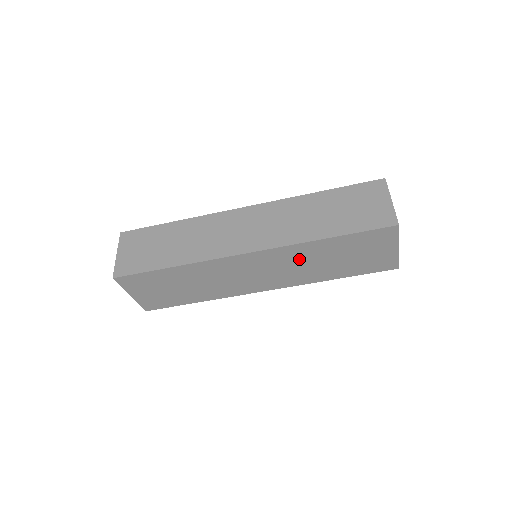
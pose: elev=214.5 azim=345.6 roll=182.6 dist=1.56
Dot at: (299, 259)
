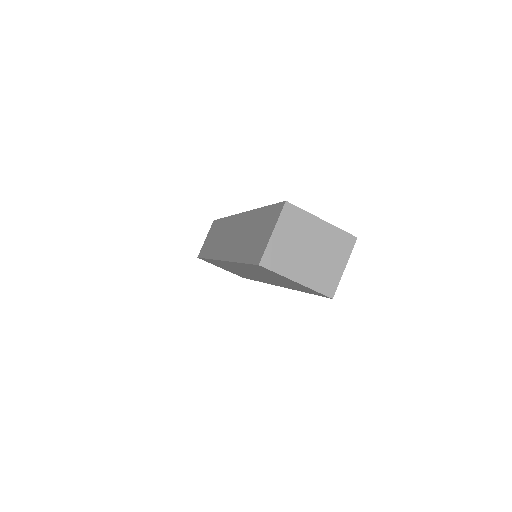
Dot at: (252, 271)
